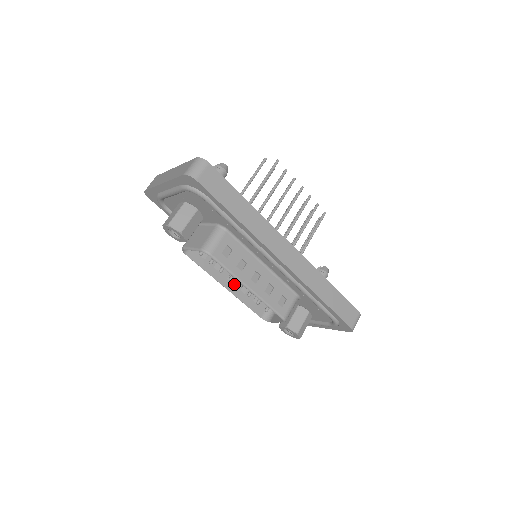
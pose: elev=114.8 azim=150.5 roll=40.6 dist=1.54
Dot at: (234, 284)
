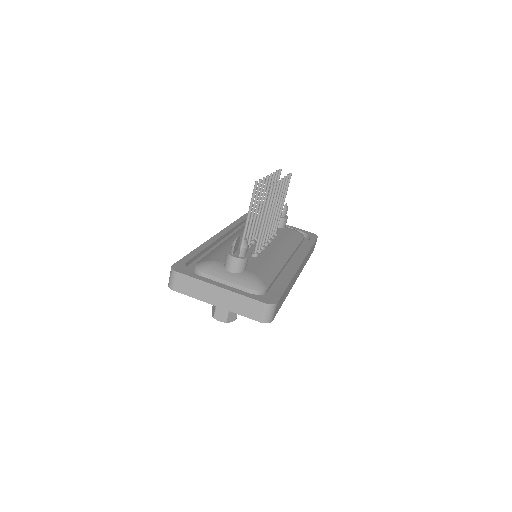
Dot at: occluded
